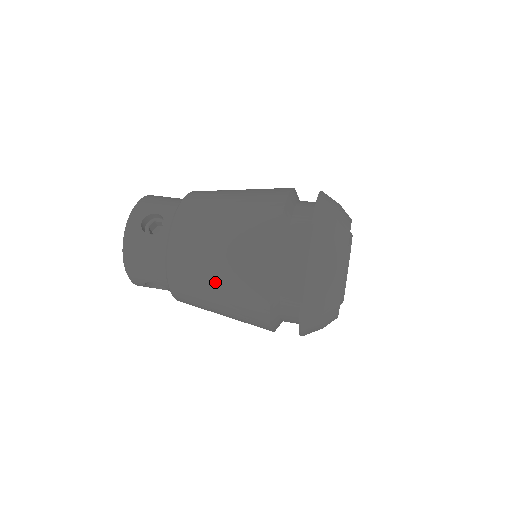
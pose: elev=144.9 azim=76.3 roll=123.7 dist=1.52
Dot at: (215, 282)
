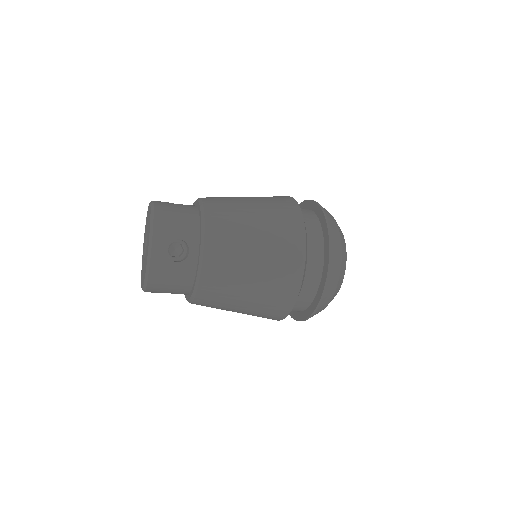
Dot at: (253, 214)
